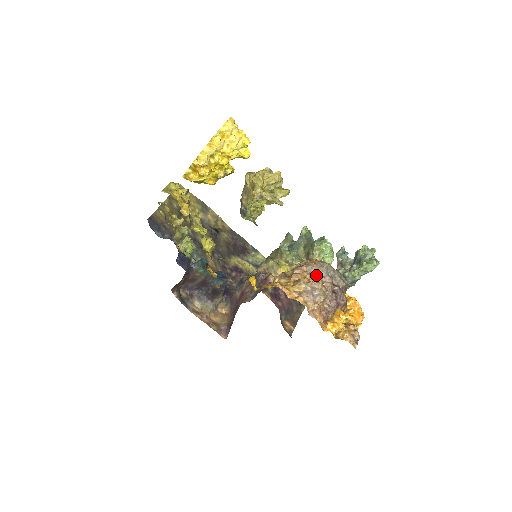
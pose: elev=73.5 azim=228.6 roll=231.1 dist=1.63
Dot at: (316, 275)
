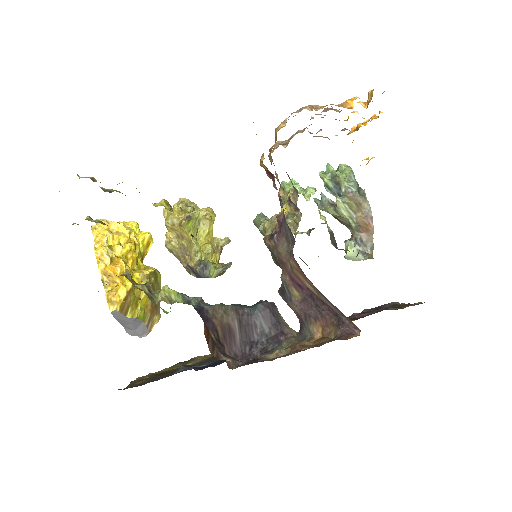
Dot at: (289, 140)
